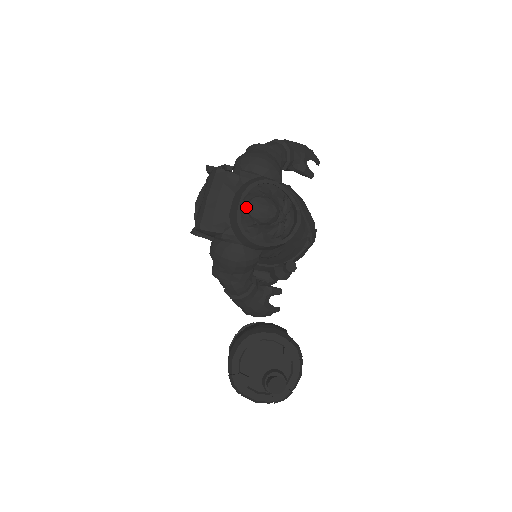
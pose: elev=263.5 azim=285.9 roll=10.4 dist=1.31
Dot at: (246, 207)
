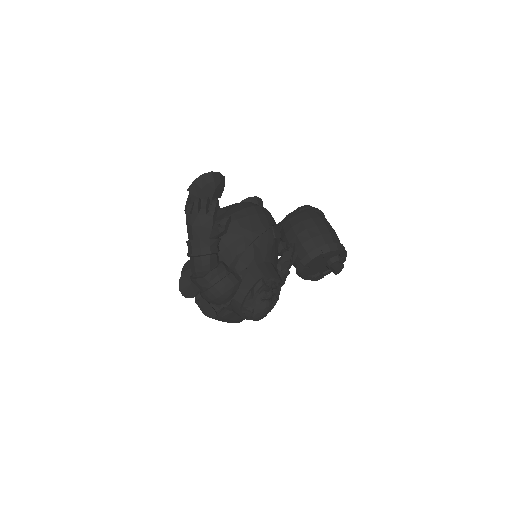
Dot at: (254, 320)
